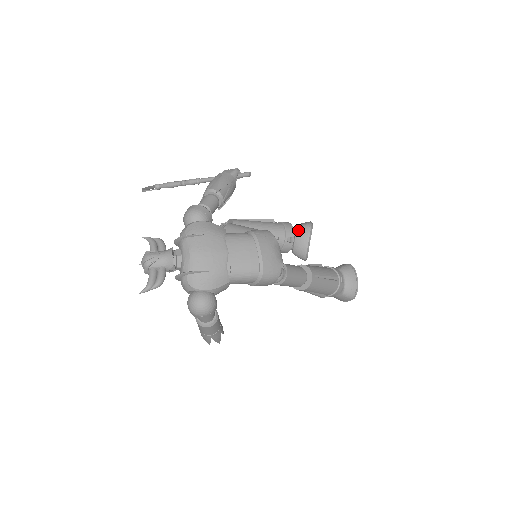
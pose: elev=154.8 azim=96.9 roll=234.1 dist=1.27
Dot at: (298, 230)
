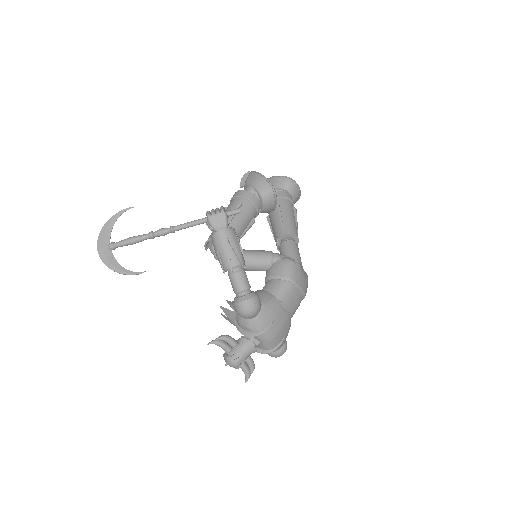
Dot at: (265, 200)
